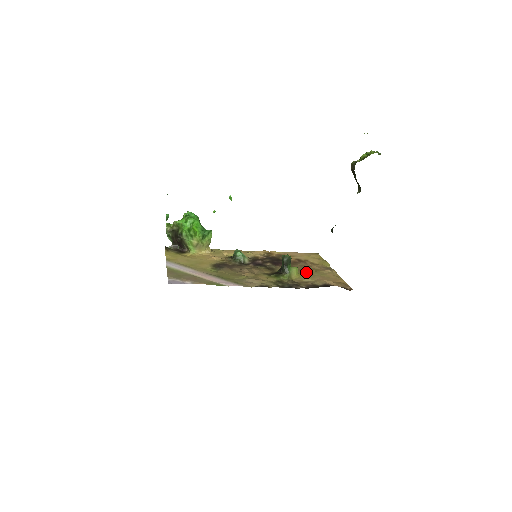
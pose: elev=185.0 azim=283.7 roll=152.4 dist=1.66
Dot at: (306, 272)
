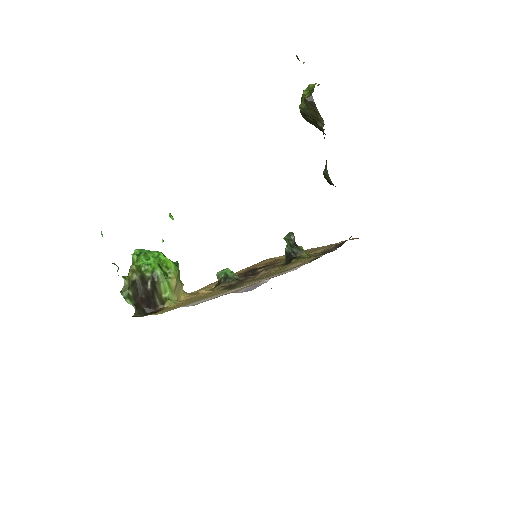
Dot at: occluded
